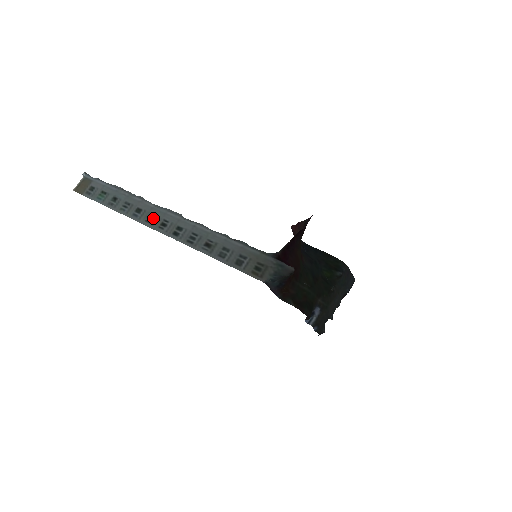
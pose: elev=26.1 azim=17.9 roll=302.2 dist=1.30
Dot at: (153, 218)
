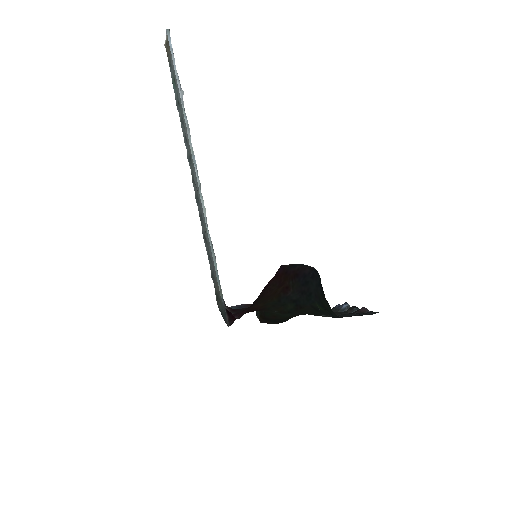
Dot at: (190, 162)
